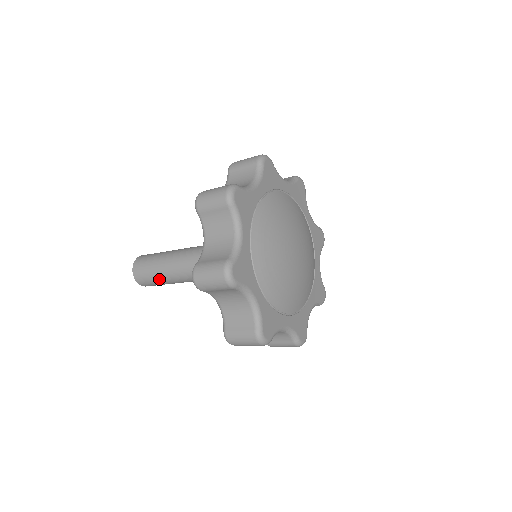
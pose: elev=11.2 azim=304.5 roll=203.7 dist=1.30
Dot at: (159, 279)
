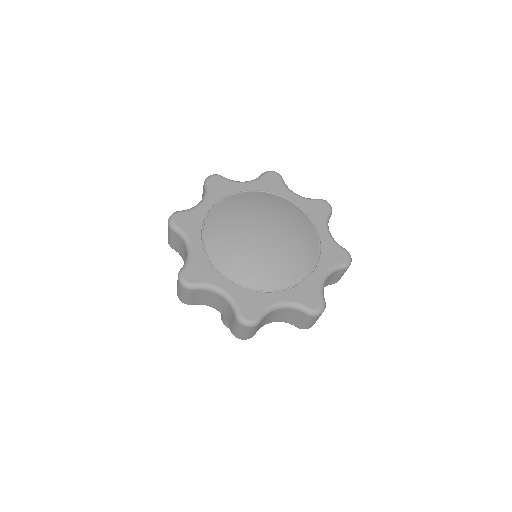
Dot at: occluded
